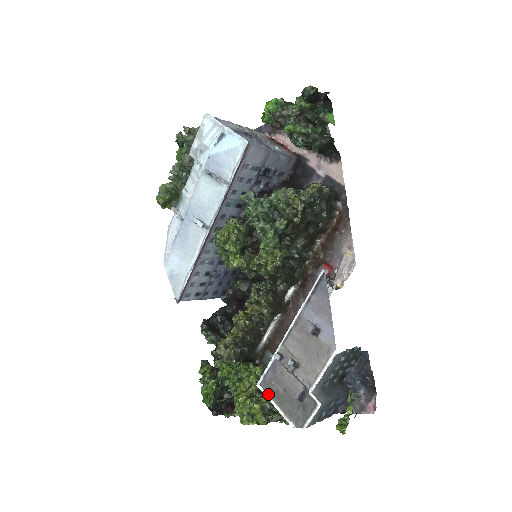
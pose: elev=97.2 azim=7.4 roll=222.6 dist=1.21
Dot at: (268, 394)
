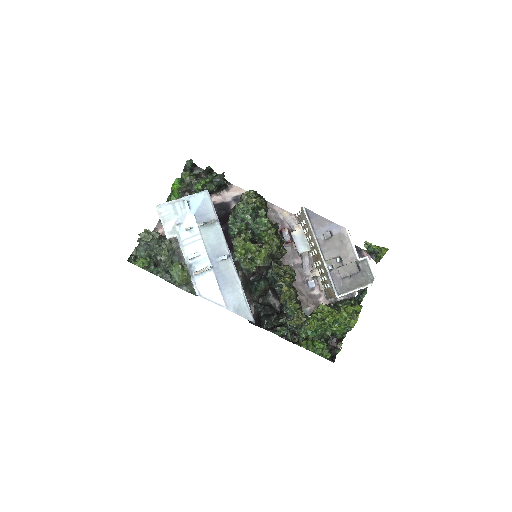
Dot at: (346, 292)
